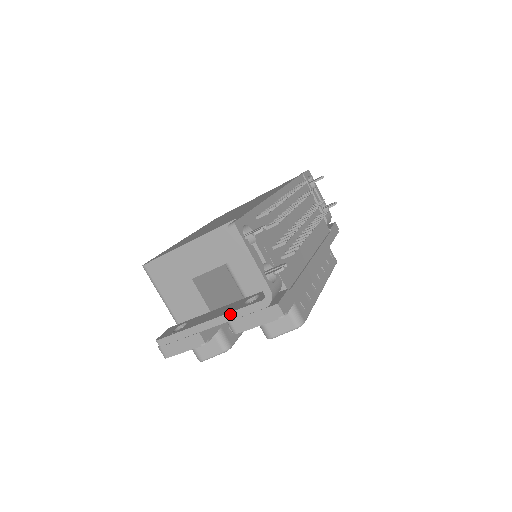
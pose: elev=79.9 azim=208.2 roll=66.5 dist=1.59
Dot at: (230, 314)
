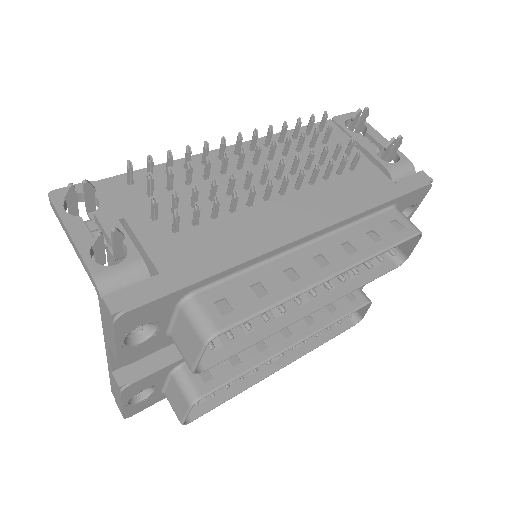
Dot at: (104, 334)
